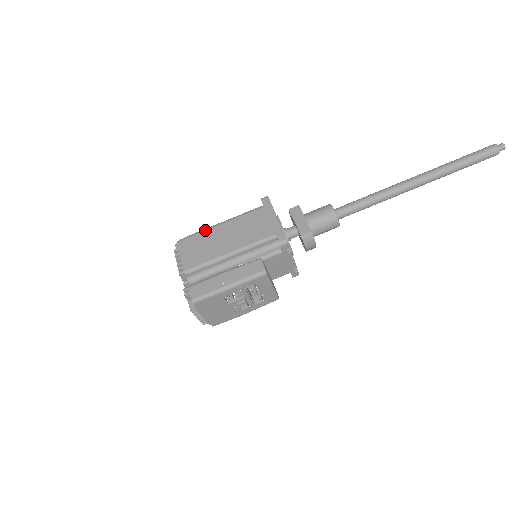
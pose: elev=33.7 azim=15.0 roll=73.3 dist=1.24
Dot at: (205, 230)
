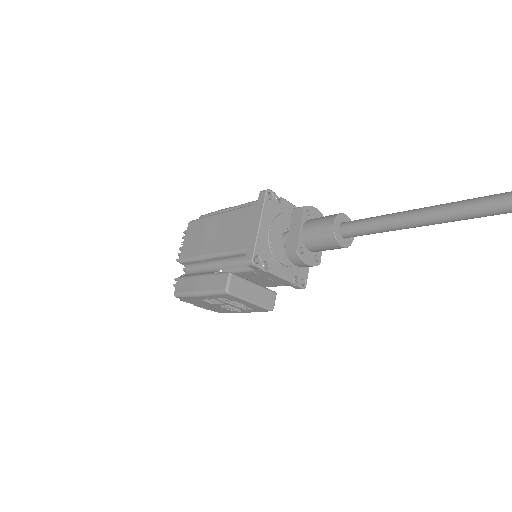
Dot at: (208, 217)
